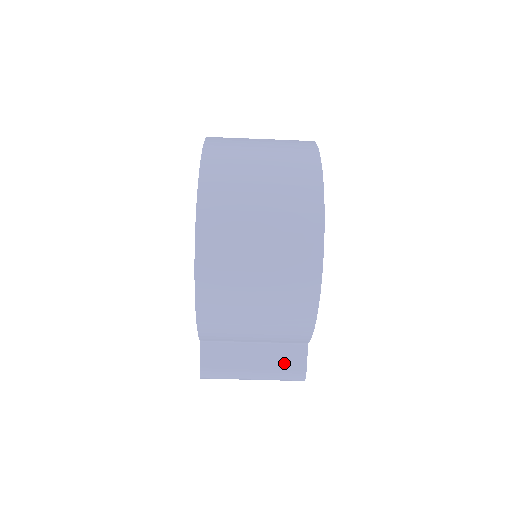
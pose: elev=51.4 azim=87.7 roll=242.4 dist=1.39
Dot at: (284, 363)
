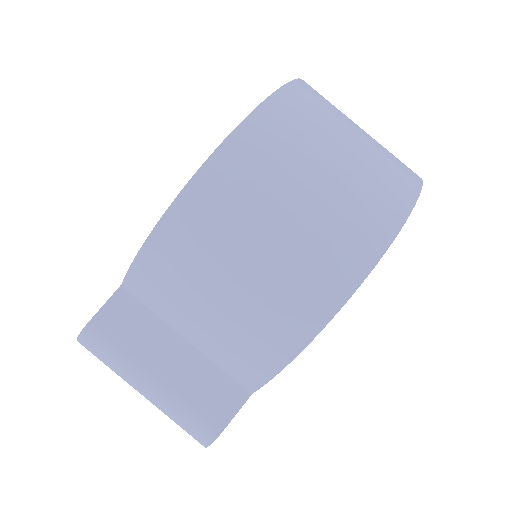
Dot at: (202, 397)
